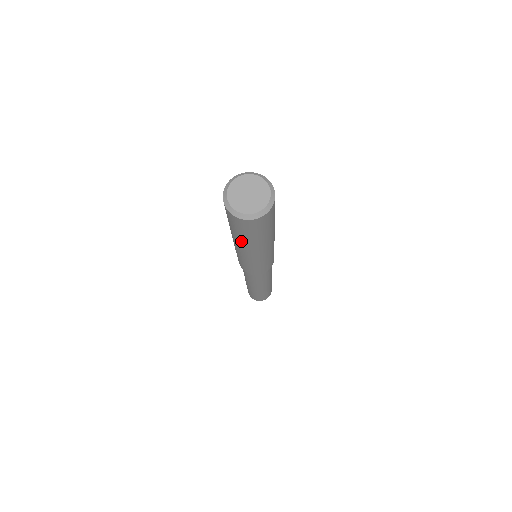
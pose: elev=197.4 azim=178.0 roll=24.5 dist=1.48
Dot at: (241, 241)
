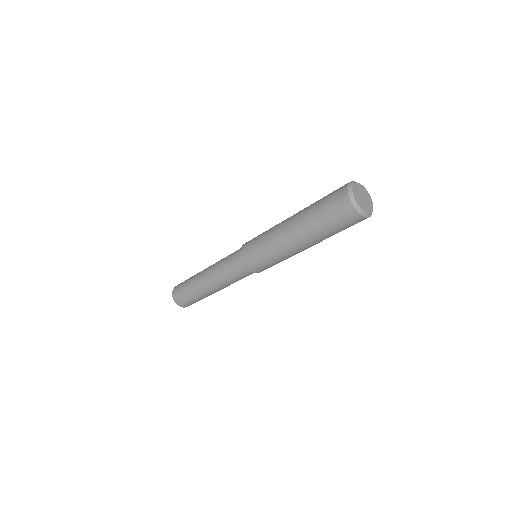
Dot at: (307, 221)
